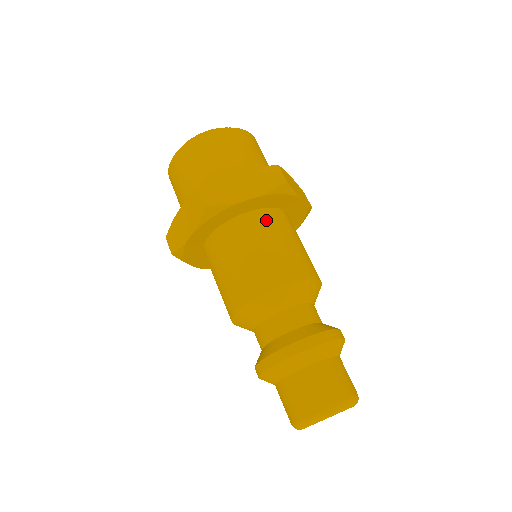
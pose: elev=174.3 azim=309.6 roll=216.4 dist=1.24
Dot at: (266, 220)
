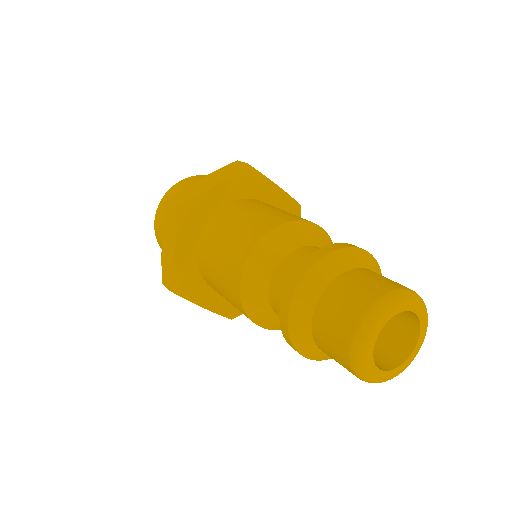
Dot at: (243, 204)
